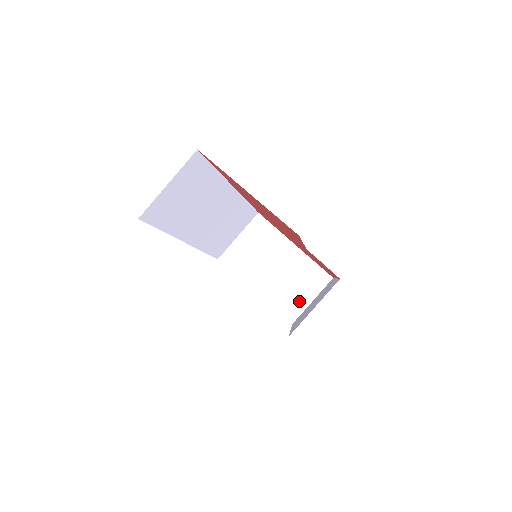
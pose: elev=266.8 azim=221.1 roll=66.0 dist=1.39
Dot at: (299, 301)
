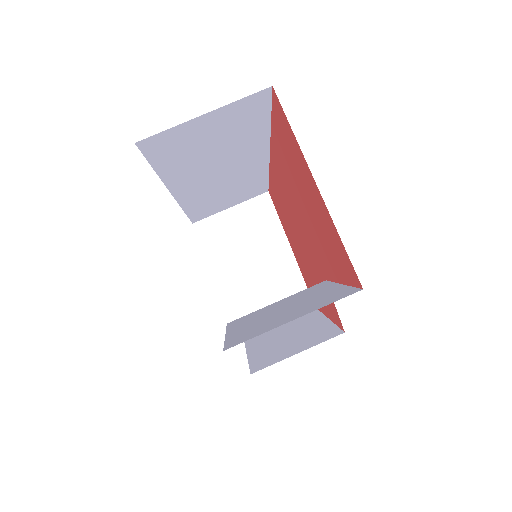
Dot at: occluded
